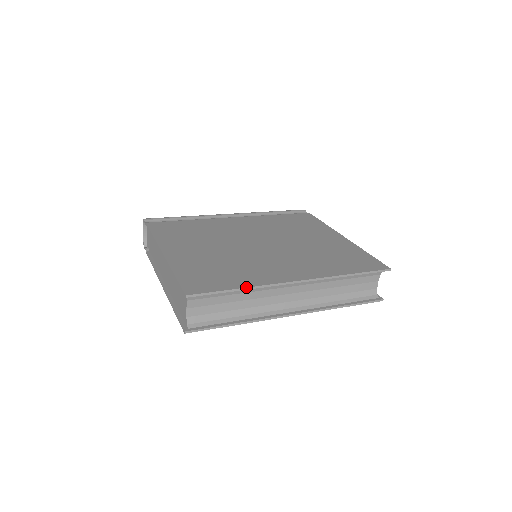
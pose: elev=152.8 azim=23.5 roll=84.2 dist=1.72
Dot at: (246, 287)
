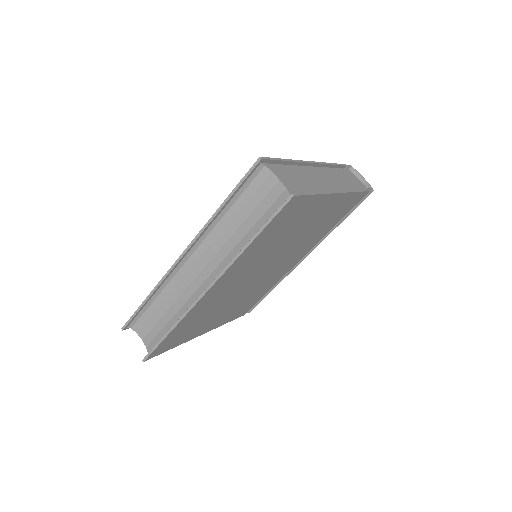
Dot at: (149, 294)
